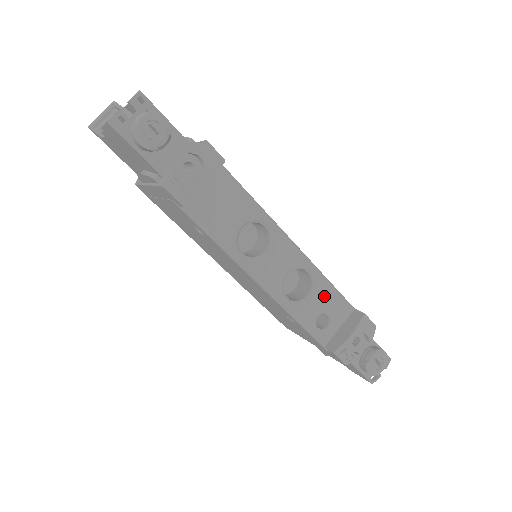
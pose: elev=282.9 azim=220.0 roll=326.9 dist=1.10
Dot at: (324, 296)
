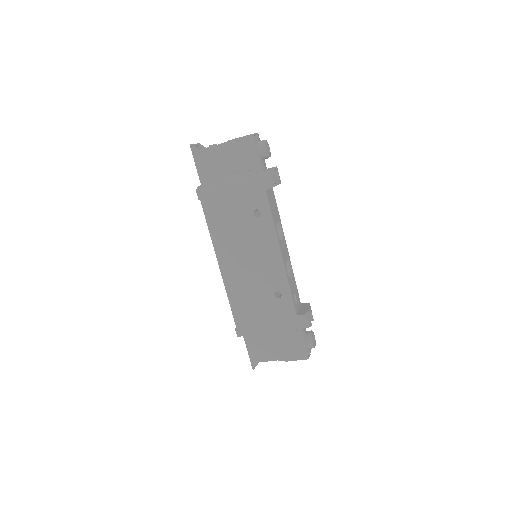
Dot at: (294, 285)
